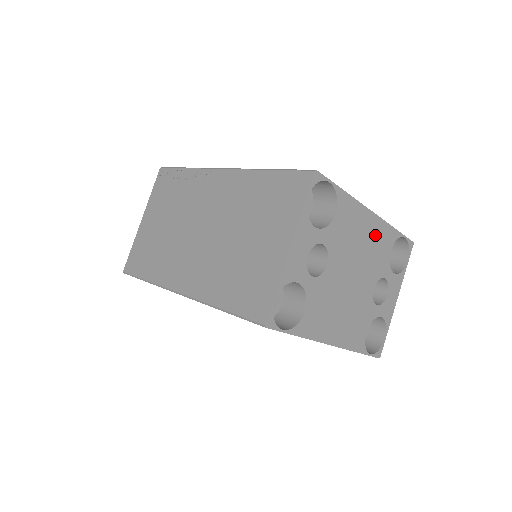
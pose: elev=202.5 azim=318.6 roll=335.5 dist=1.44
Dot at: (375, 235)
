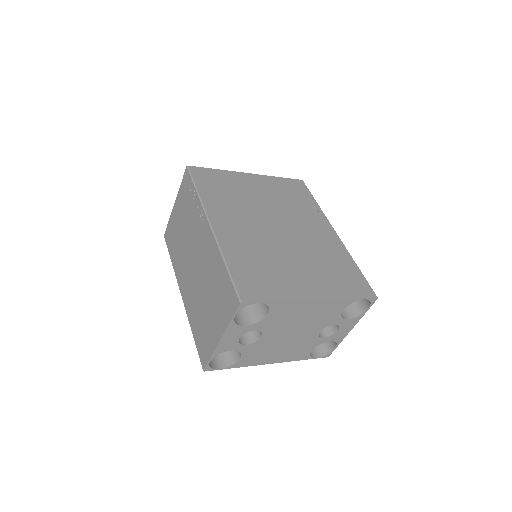
Dot at: (320, 309)
